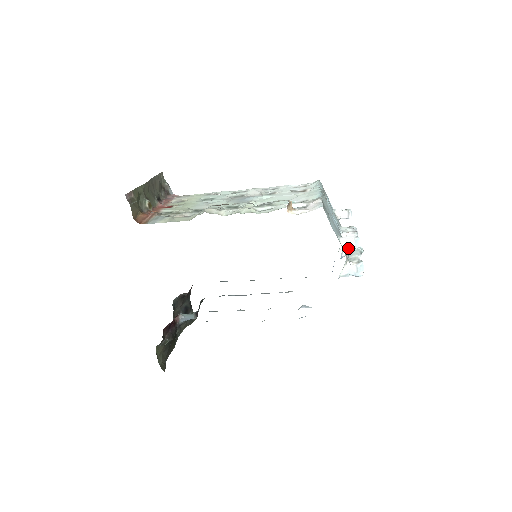
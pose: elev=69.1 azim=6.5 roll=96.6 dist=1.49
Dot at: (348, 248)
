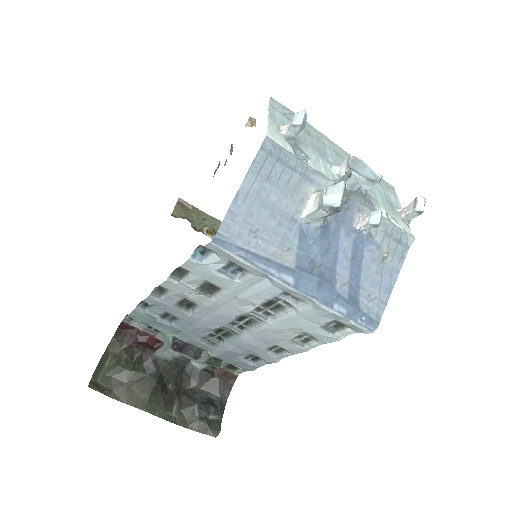
Dot at: (337, 181)
